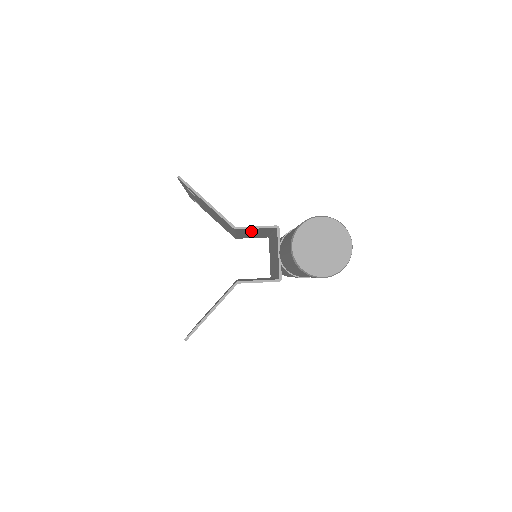
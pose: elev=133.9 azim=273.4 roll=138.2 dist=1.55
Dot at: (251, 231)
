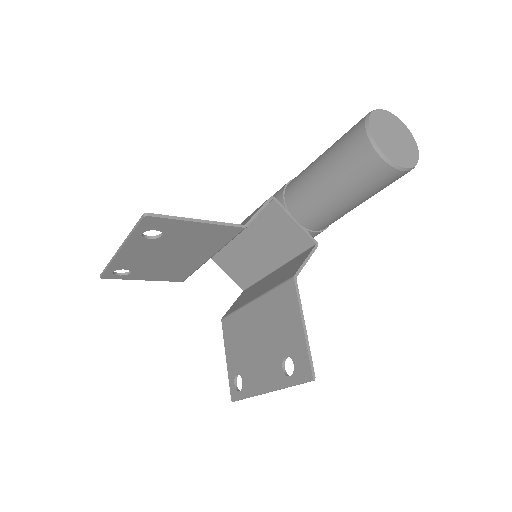
Dot at: occluded
